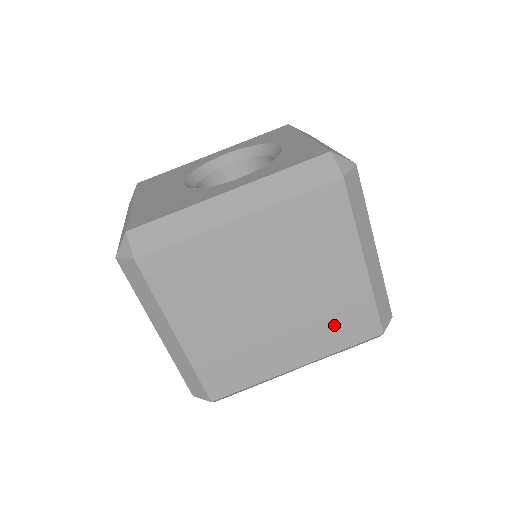
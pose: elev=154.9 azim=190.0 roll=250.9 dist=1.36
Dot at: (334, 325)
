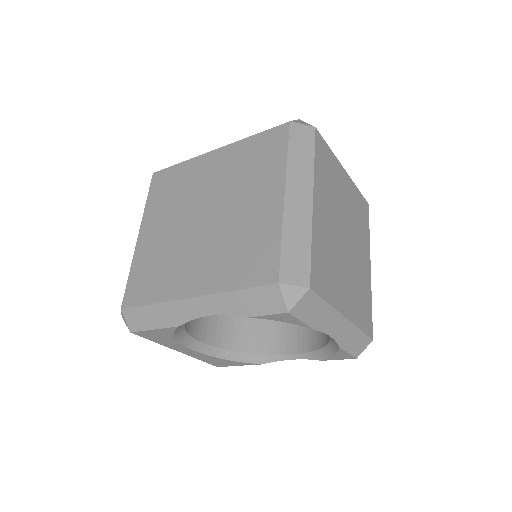
Dot at: (237, 256)
